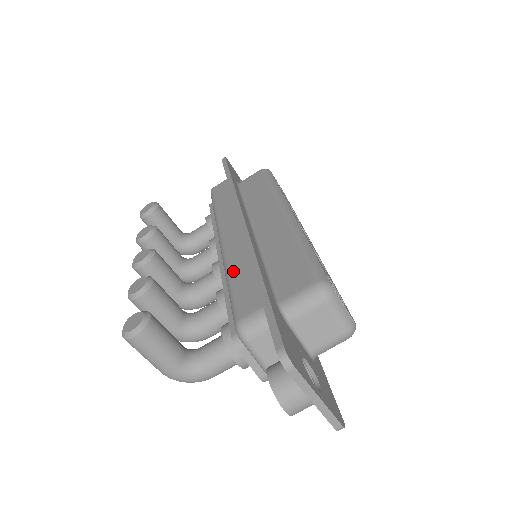
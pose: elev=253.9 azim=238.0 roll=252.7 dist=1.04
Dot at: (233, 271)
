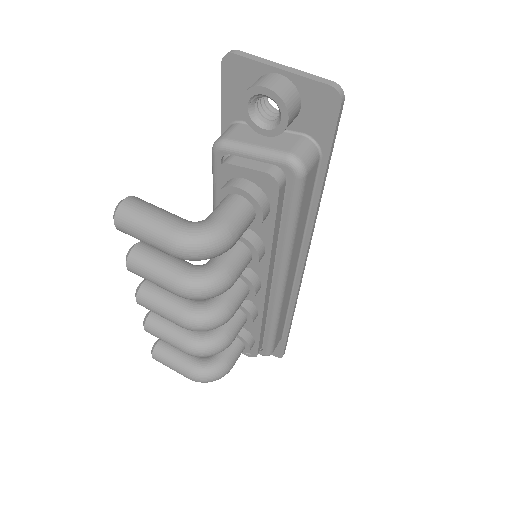
Dot at: occluded
